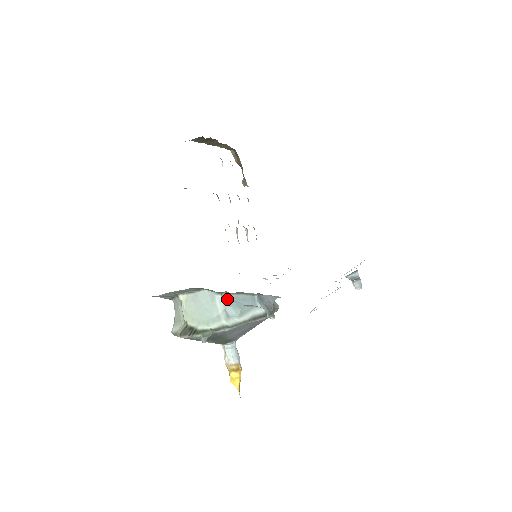
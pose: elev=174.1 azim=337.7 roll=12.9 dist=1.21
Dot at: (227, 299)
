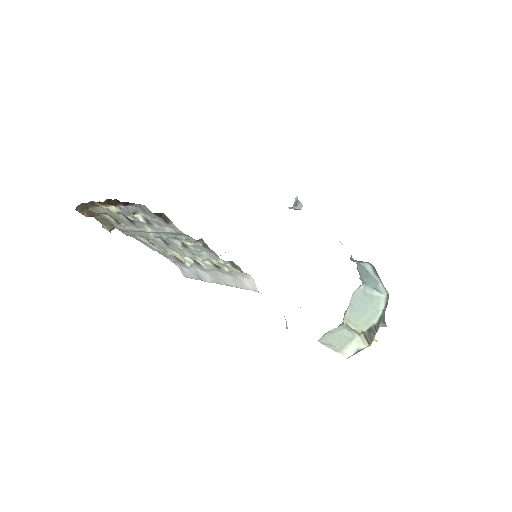
Dot at: (364, 281)
